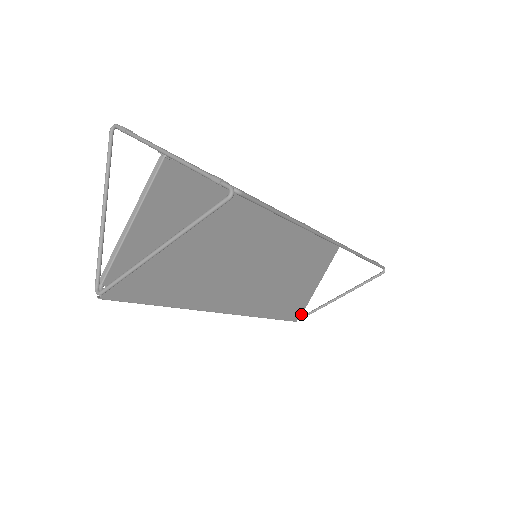
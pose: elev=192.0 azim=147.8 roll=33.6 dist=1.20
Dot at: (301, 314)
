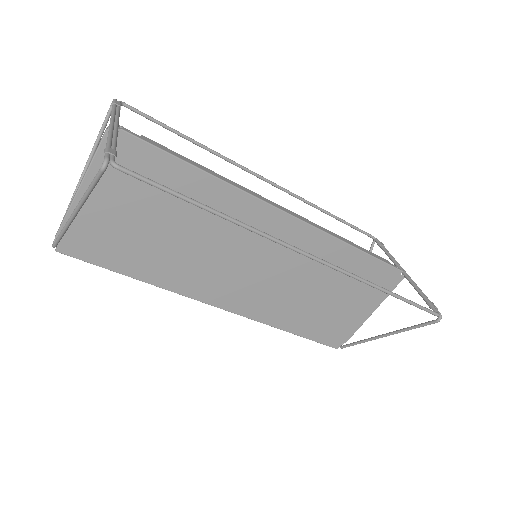
Dot at: (344, 342)
